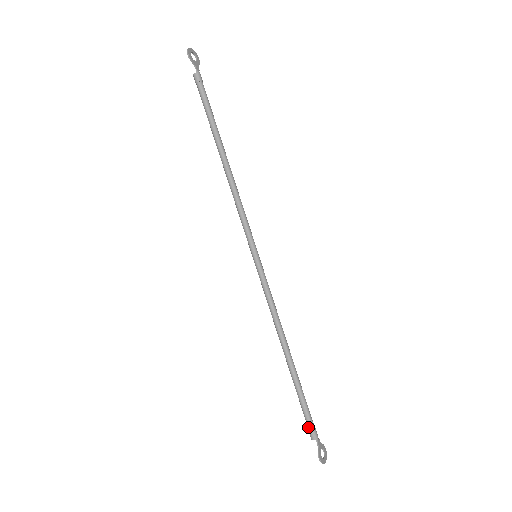
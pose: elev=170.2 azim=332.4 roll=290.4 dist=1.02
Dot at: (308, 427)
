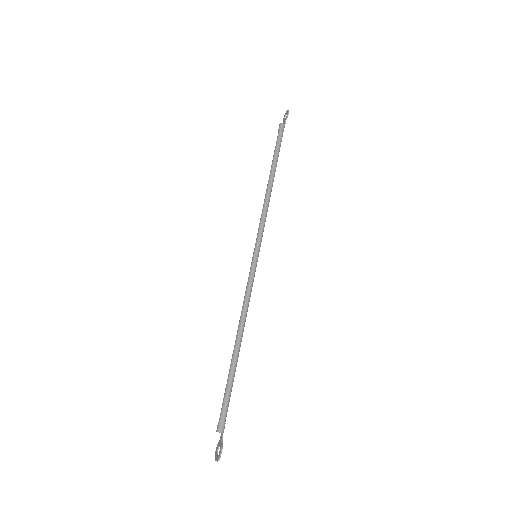
Dot at: (222, 418)
